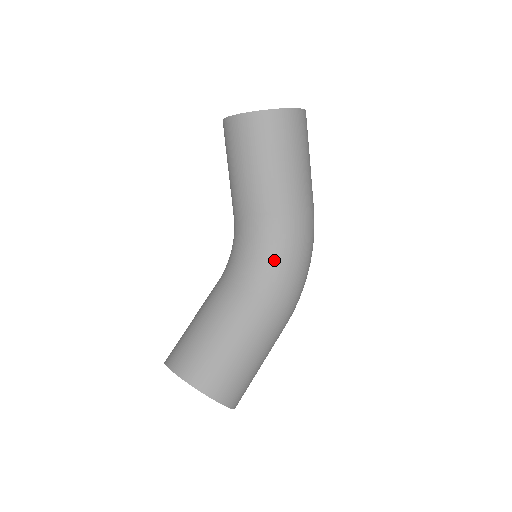
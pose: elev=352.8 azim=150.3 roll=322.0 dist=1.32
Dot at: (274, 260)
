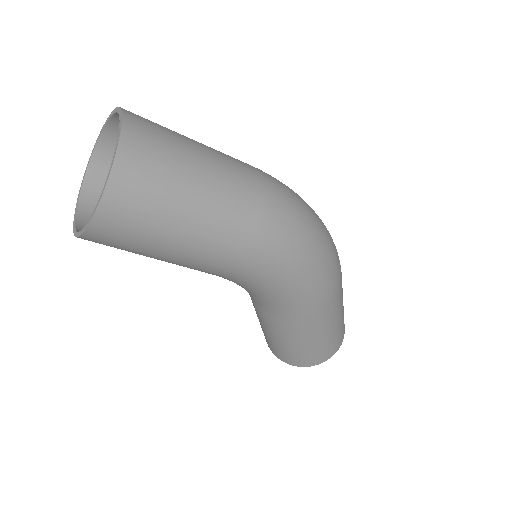
Dot at: (262, 294)
